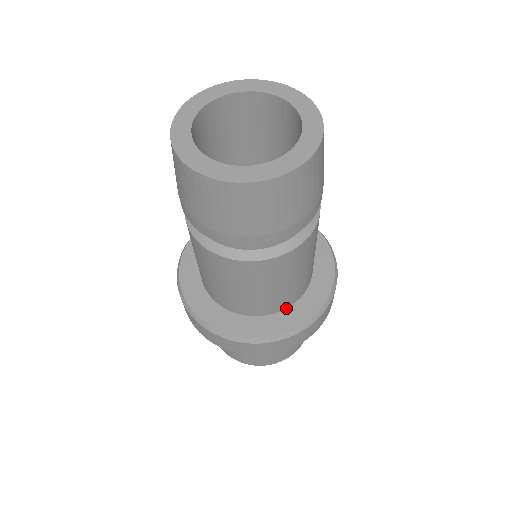
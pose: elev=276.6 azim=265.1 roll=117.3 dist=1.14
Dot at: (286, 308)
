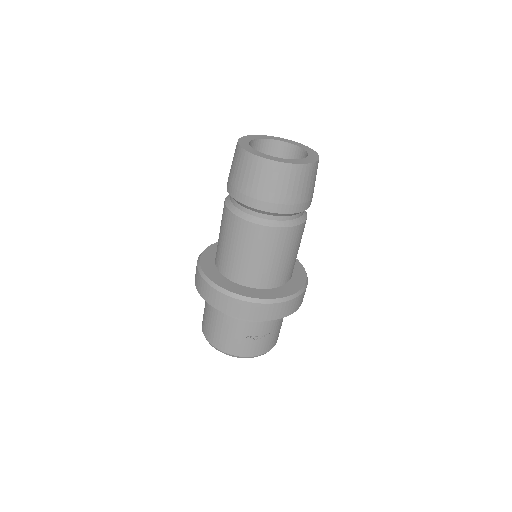
Dot at: (251, 287)
